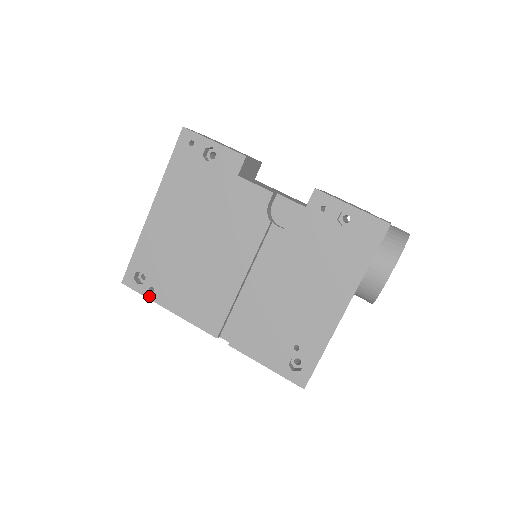
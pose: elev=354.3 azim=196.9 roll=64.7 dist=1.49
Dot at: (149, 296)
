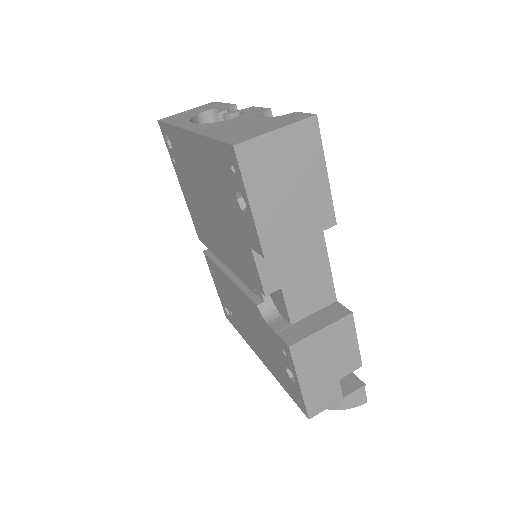
Dot at: (171, 159)
